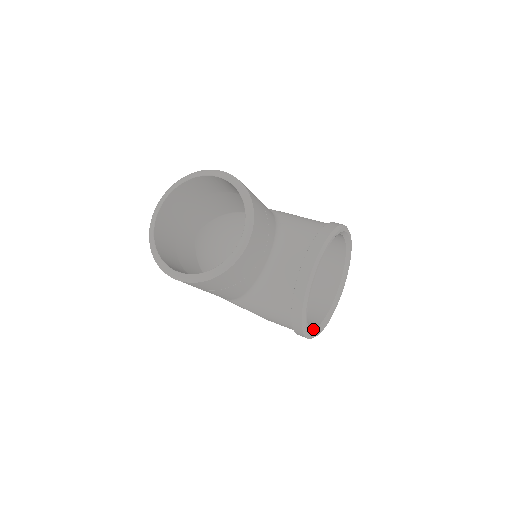
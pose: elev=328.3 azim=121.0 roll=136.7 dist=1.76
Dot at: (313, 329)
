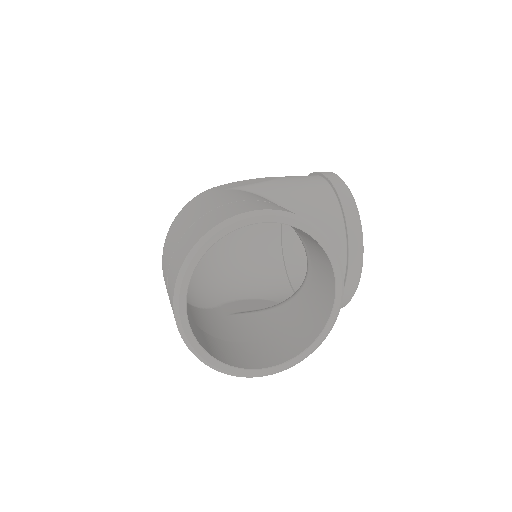
Dot at: occluded
